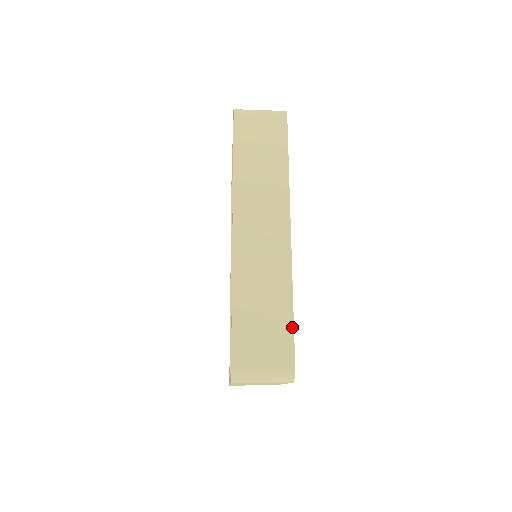
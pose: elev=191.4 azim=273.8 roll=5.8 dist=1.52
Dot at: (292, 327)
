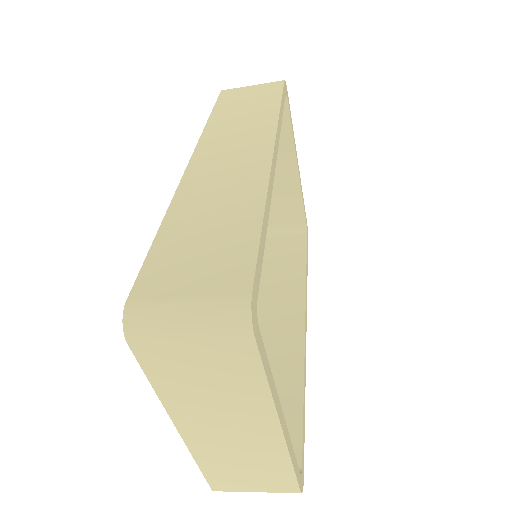
Dot at: (256, 240)
